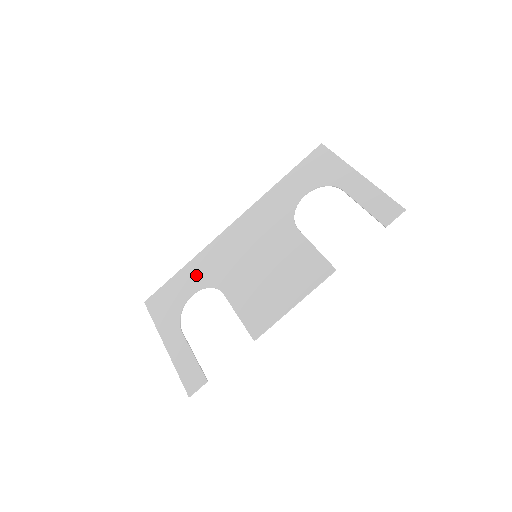
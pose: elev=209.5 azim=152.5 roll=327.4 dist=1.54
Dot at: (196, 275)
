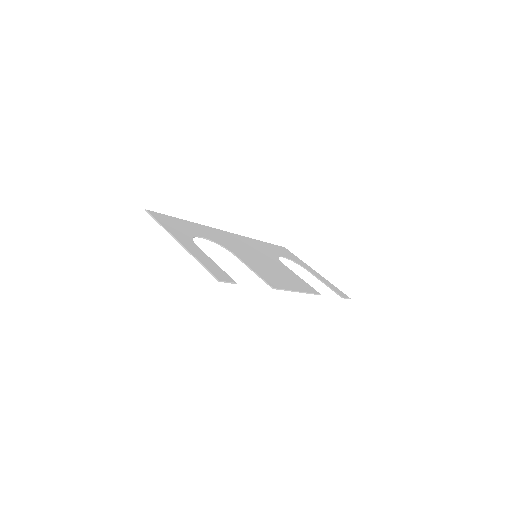
Dot at: (203, 231)
